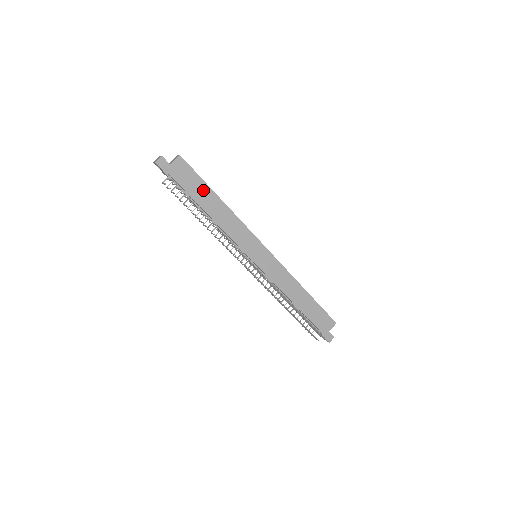
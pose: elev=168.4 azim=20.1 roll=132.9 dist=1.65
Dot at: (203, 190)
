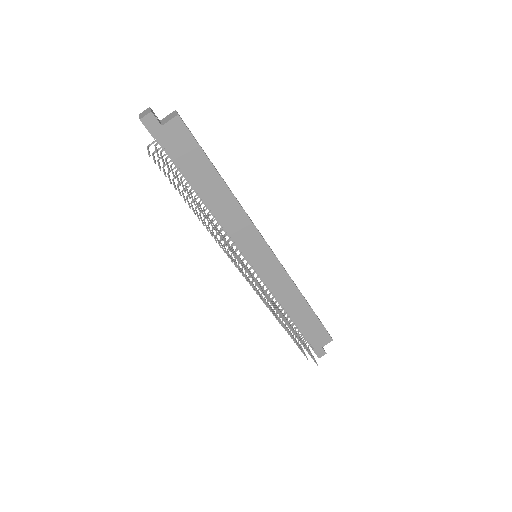
Dot at: (203, 167)
